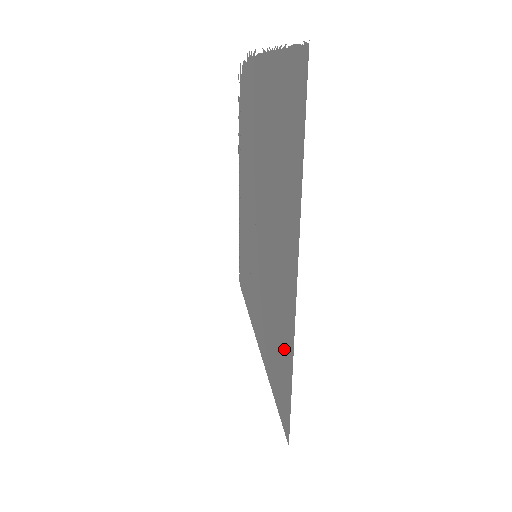
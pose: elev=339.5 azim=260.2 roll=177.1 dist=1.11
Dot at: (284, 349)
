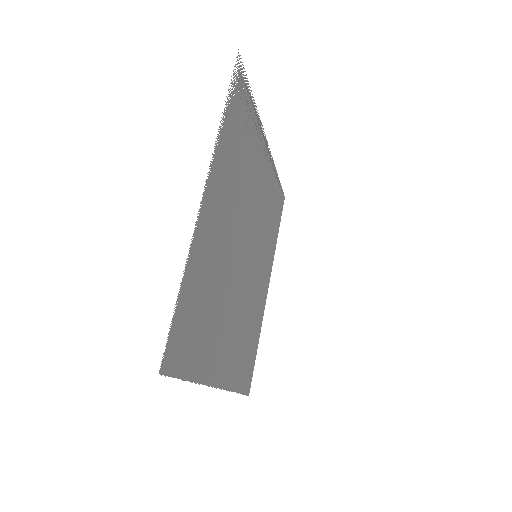
Dot at: (239, 368)
